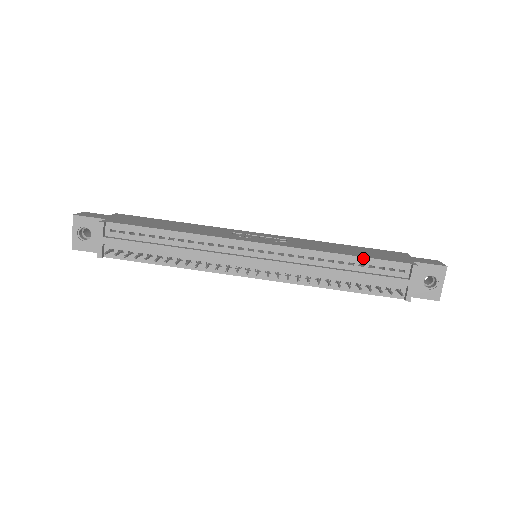
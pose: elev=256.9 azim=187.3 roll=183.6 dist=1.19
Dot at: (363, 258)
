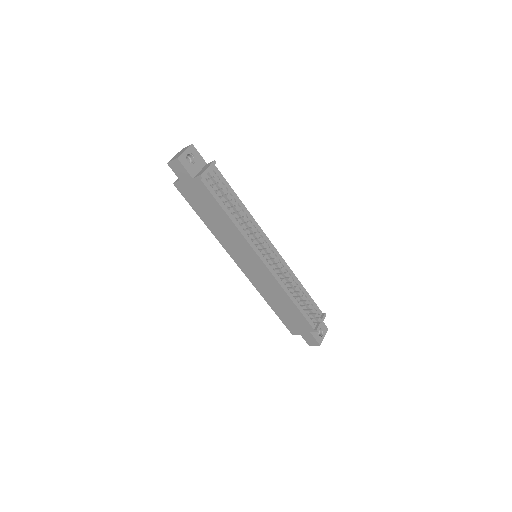
Dot at: (308, 293)
